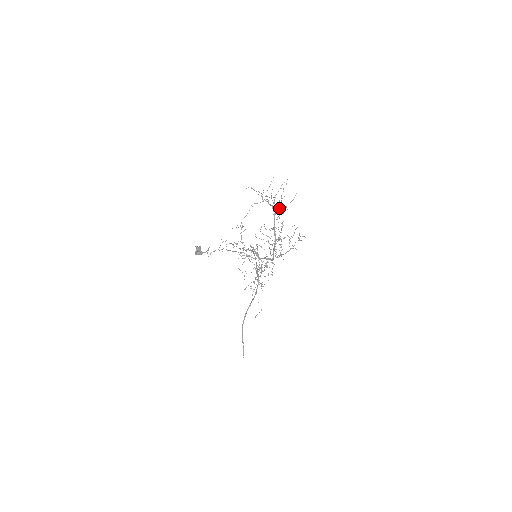
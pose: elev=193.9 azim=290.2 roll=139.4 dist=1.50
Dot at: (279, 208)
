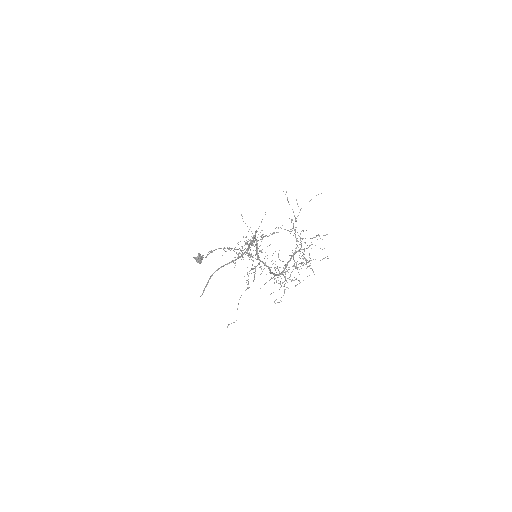
Dot at: occluded
